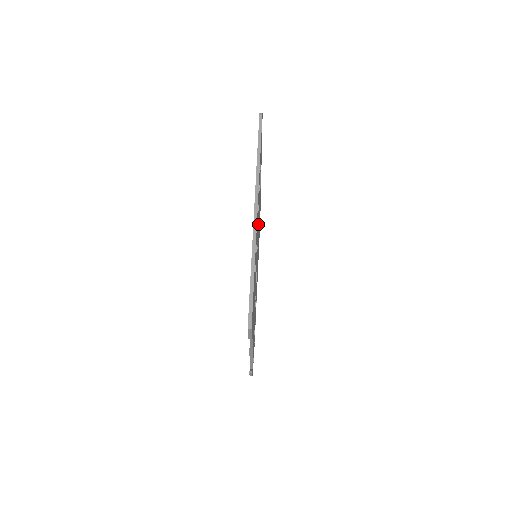
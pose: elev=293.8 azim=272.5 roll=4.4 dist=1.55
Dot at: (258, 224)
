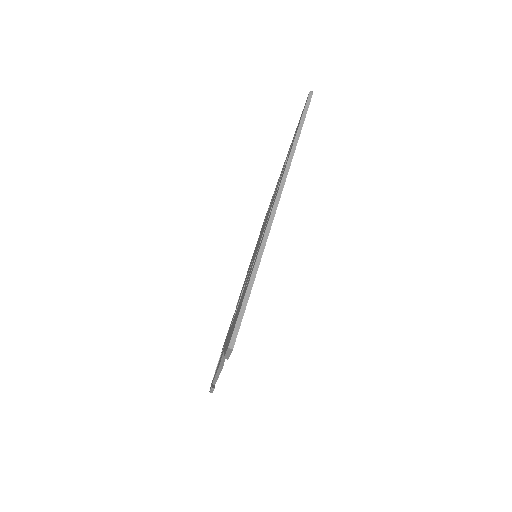
Dot at: occluded
